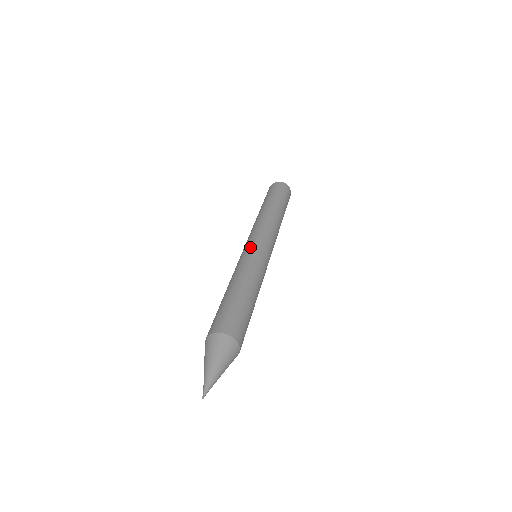
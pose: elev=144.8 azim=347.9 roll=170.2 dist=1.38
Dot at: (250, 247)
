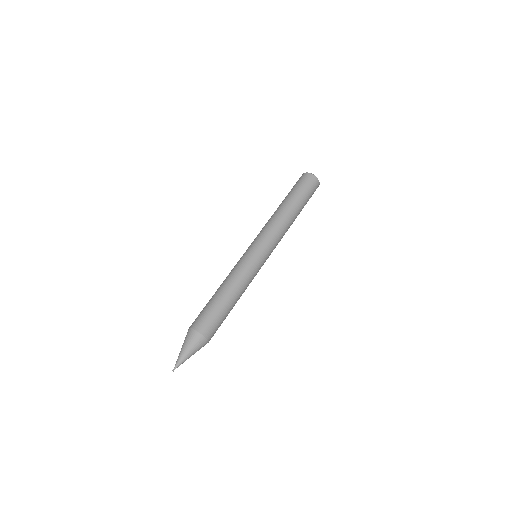
Dot at: (244, 253)
